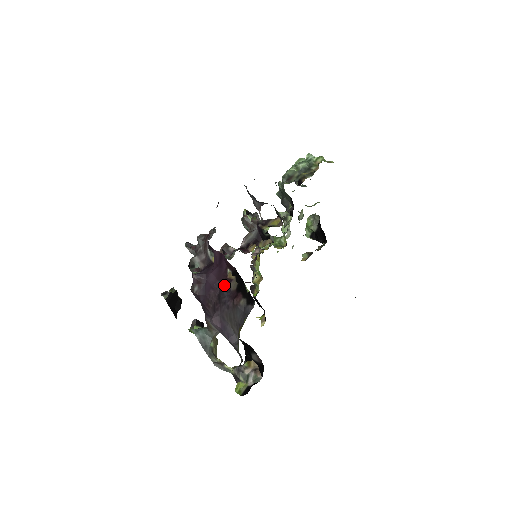
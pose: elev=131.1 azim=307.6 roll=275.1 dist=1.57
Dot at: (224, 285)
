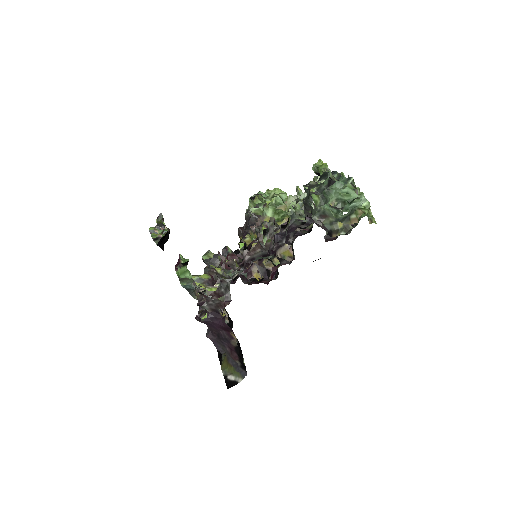
Dot at: (226, 336)
